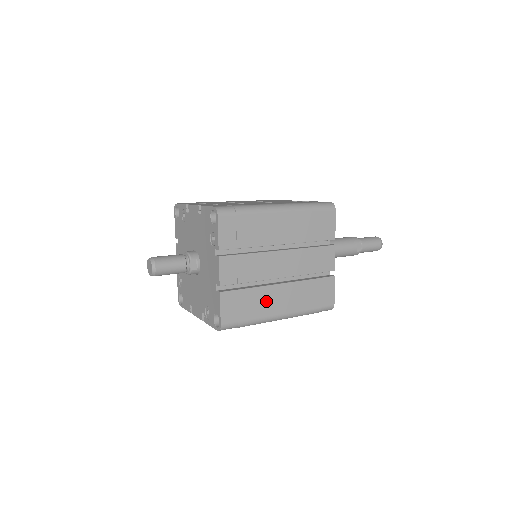
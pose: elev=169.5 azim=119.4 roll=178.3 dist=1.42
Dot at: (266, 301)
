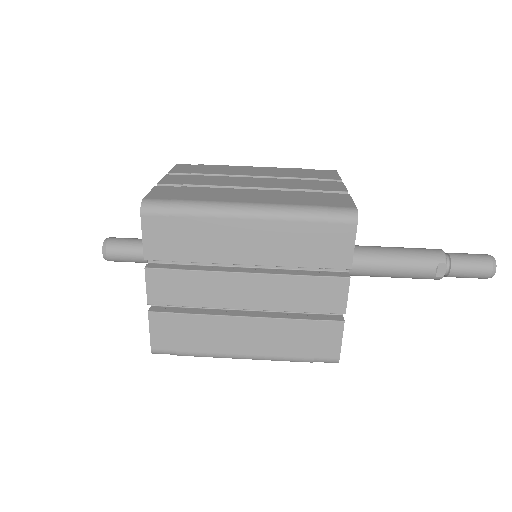
Dot at: (219, 334)
